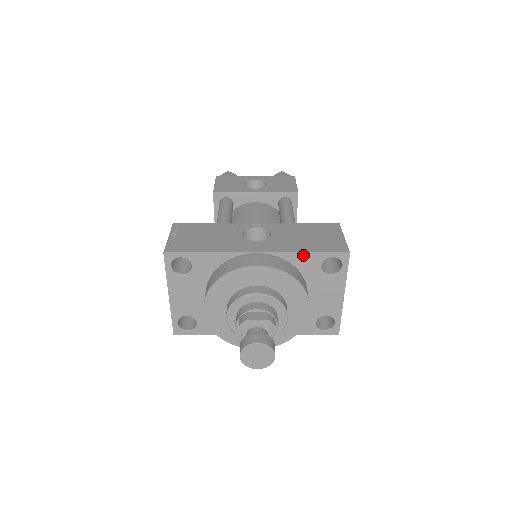
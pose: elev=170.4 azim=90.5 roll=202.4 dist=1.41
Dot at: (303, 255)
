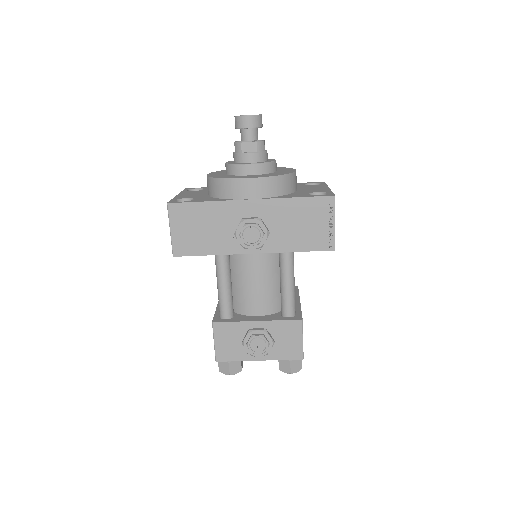
Dot at: occluded
